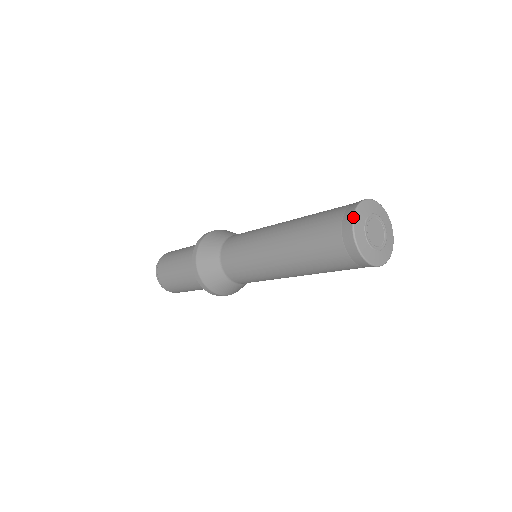
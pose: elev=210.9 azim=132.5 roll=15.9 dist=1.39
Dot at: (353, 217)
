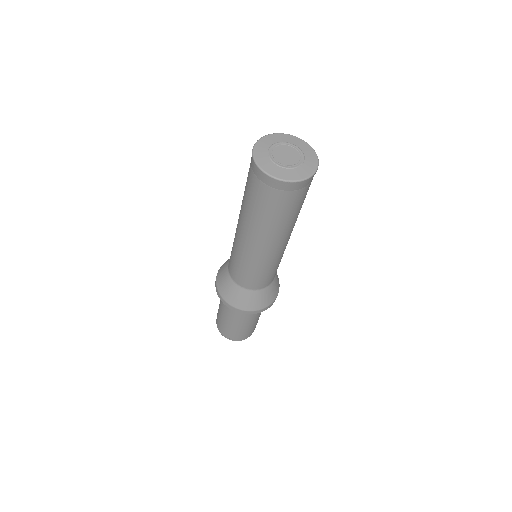
Dot at: (252, 150)
